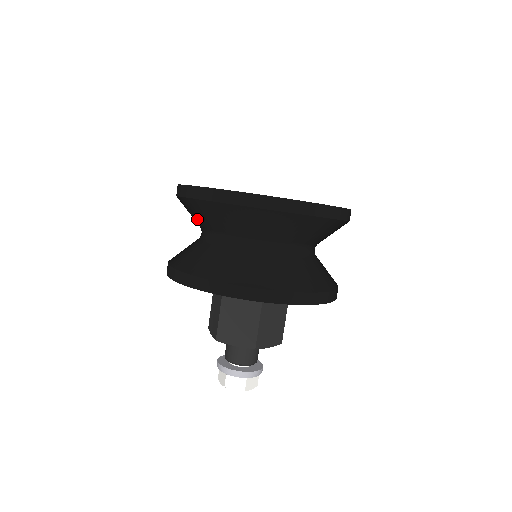
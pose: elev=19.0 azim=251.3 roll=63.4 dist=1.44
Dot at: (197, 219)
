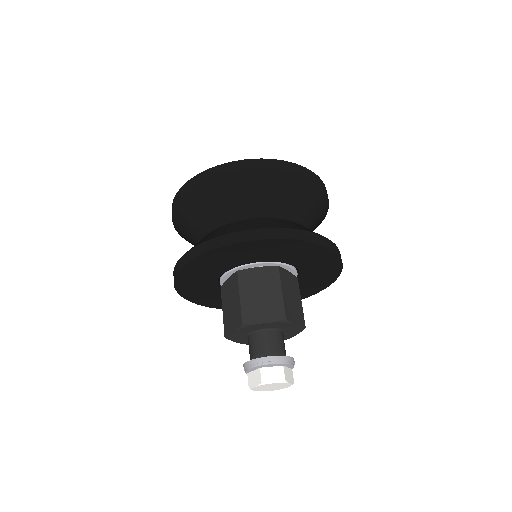
Dot at: (200, 215)
